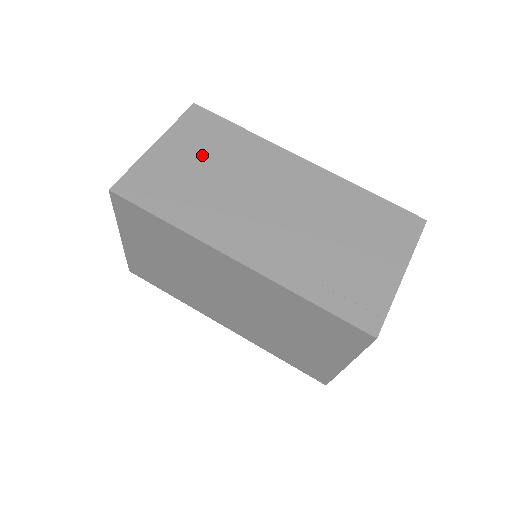
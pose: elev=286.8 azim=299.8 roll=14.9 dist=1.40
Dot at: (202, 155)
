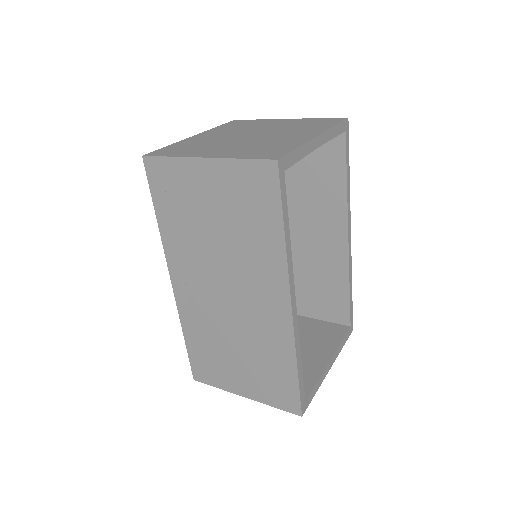
Dot at: (225, 210)
